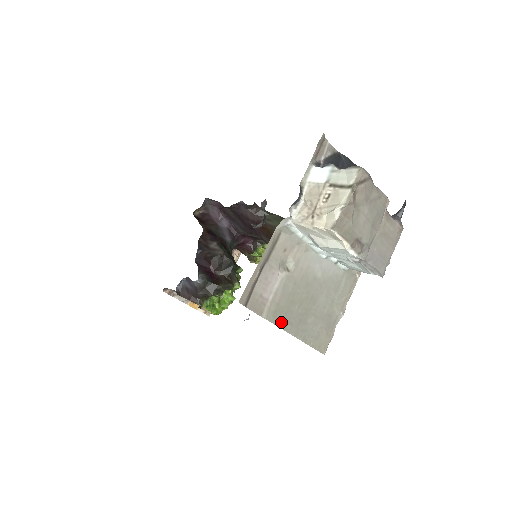
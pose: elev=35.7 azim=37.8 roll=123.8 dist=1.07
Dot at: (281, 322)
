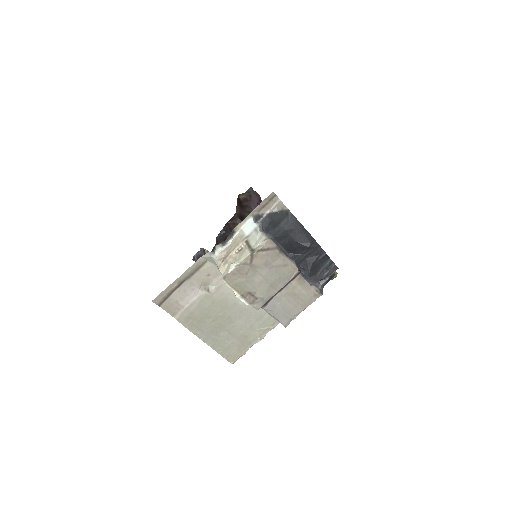
Dot at: (192, 327)
